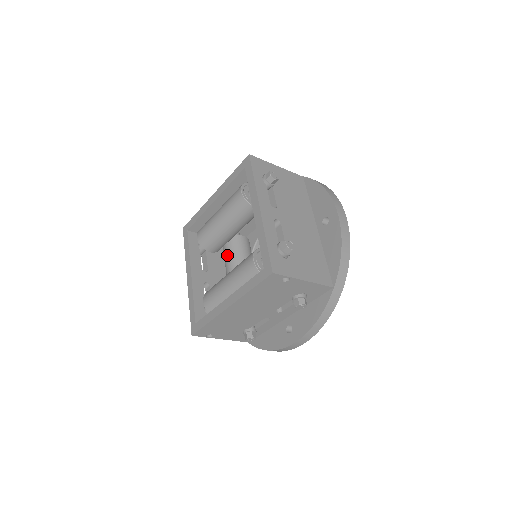
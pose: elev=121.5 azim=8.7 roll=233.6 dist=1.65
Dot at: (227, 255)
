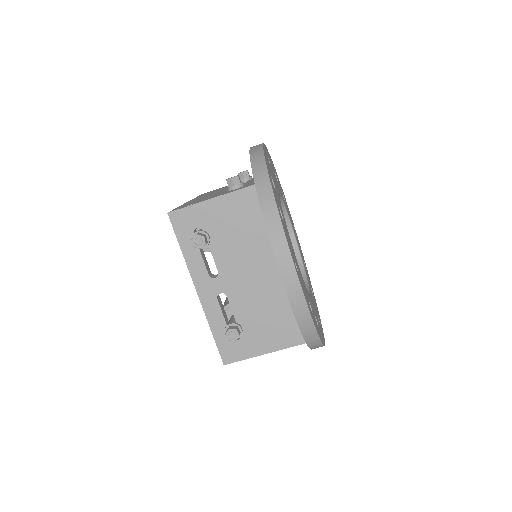
Dot at: occluded
